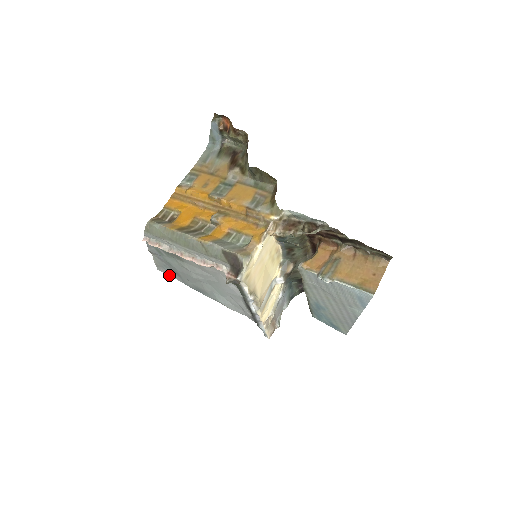
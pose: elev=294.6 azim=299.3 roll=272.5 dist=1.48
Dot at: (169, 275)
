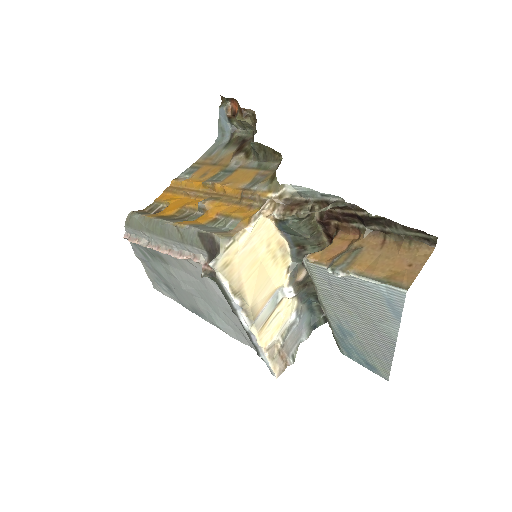
Dot at: (165, 294)
